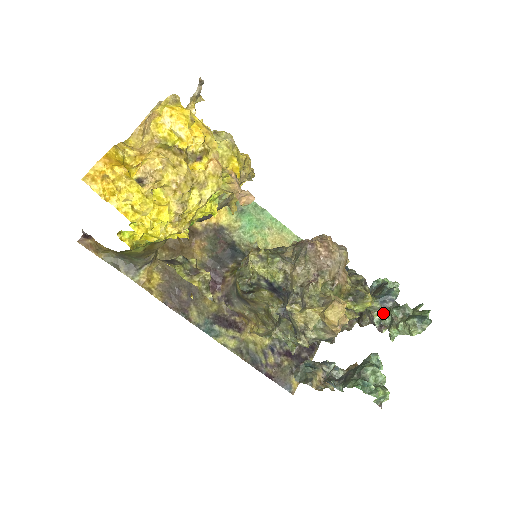
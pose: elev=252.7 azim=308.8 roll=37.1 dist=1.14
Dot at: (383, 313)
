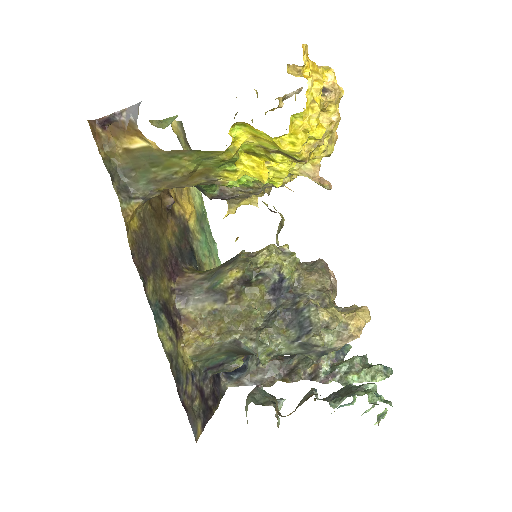
Dot at: (334, 364)
